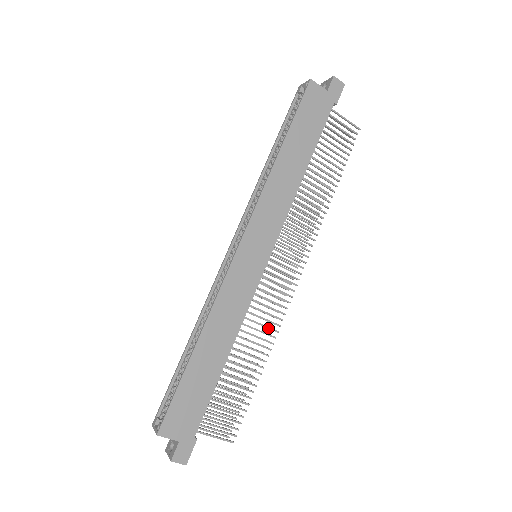
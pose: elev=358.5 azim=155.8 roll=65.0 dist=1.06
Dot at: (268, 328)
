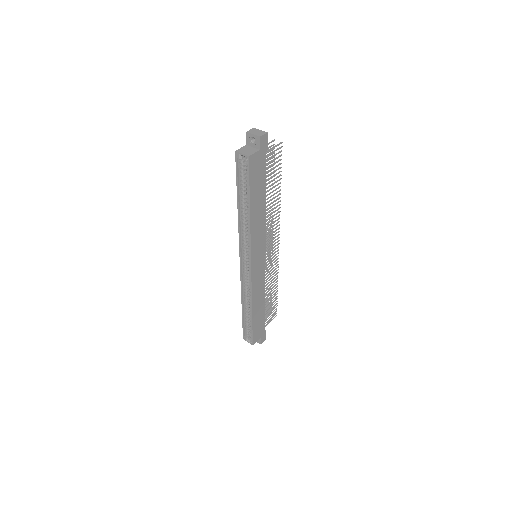
Dot at: occluded
